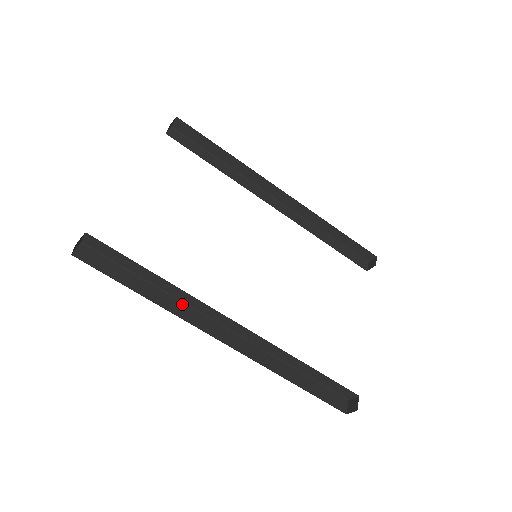
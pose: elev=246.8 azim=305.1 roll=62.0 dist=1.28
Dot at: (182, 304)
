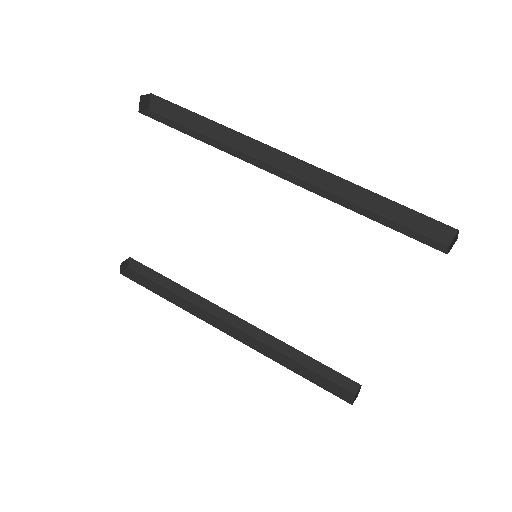
Dot at: (233, 154)
